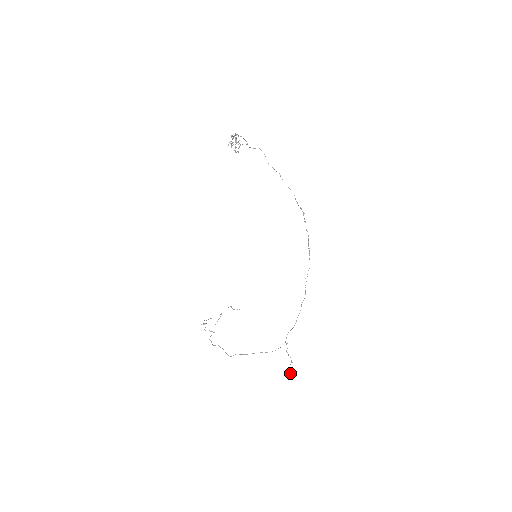
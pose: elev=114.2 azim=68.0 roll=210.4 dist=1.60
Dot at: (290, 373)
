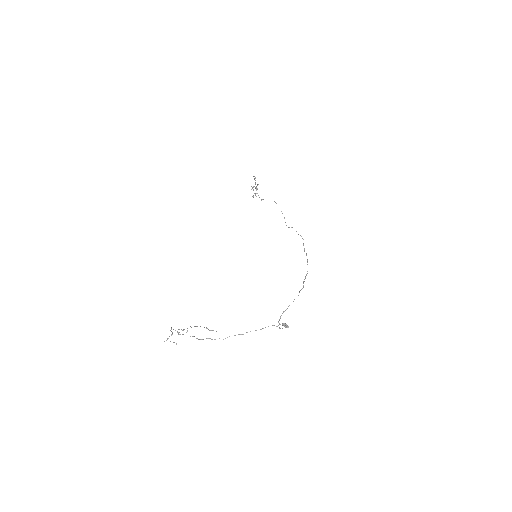
Dot at: (287, 326)
